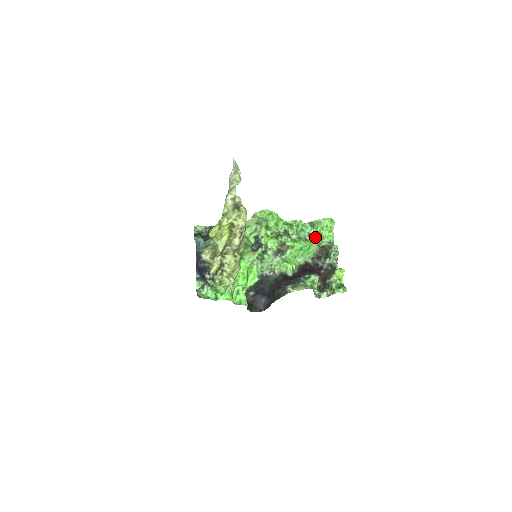
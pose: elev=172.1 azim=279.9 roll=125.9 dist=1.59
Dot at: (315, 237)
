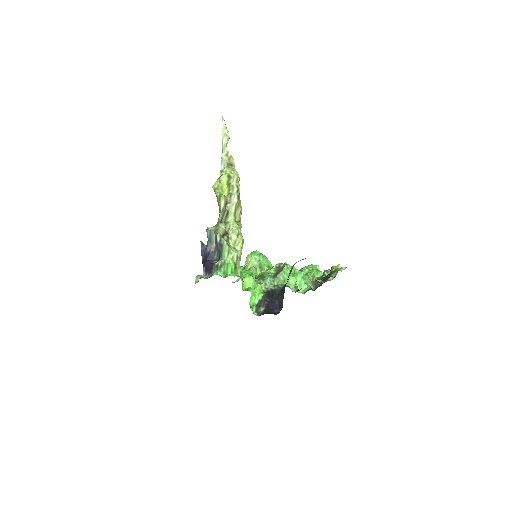
Dot at: occluded
